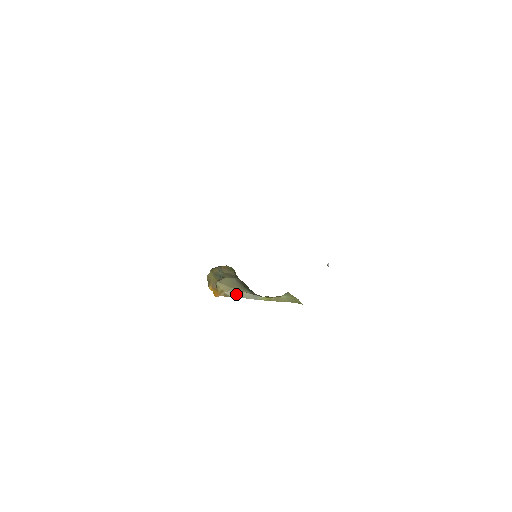
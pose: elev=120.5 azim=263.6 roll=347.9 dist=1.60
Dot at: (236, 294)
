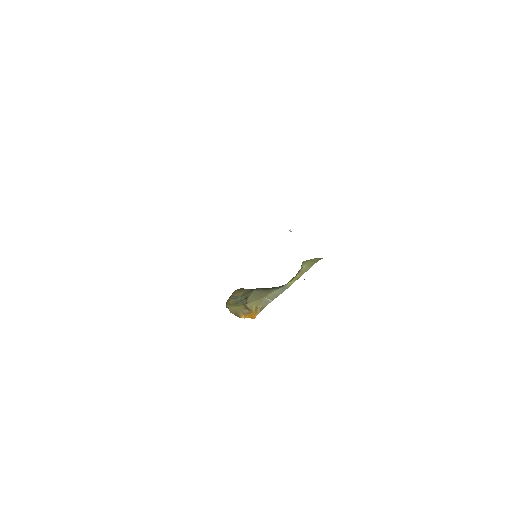
Dot at: (269, 300)
